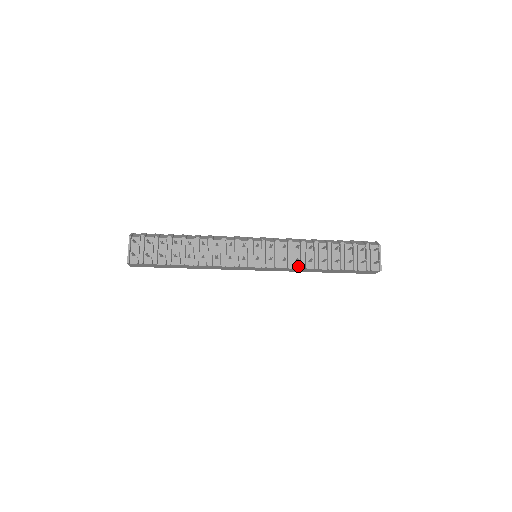
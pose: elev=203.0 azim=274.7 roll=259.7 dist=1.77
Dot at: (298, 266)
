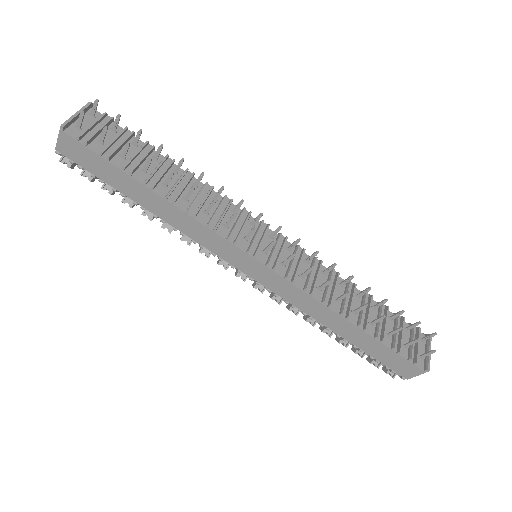
Dot at: (318, 297)
